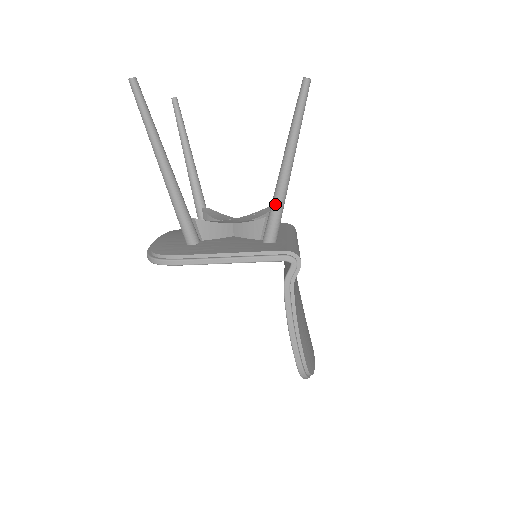
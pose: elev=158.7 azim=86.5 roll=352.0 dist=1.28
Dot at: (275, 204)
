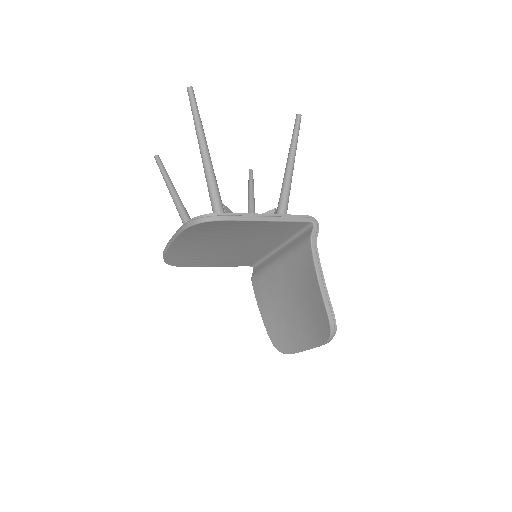
Dot at: (285, 194)
